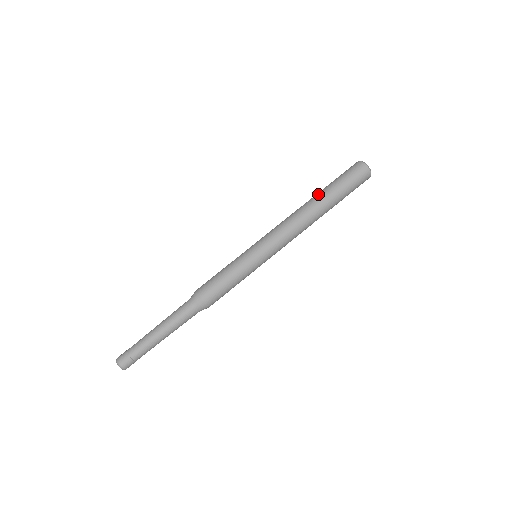
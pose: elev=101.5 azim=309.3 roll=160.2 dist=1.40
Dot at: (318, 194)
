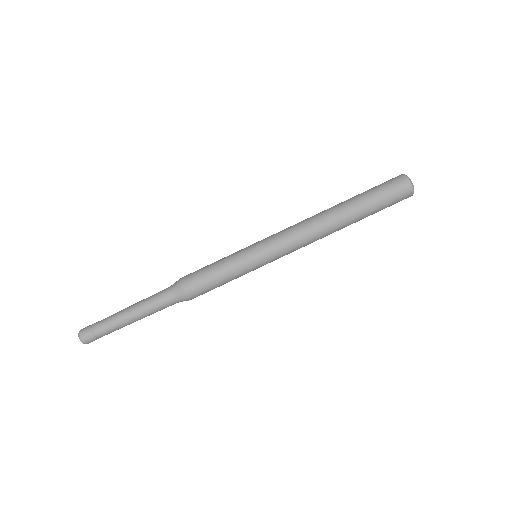
Dot at: (347, 205)
